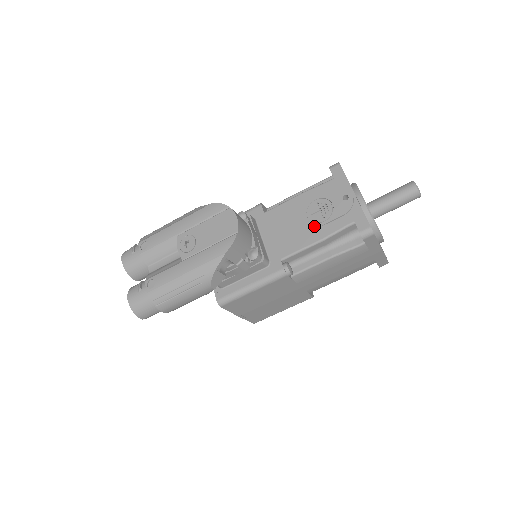
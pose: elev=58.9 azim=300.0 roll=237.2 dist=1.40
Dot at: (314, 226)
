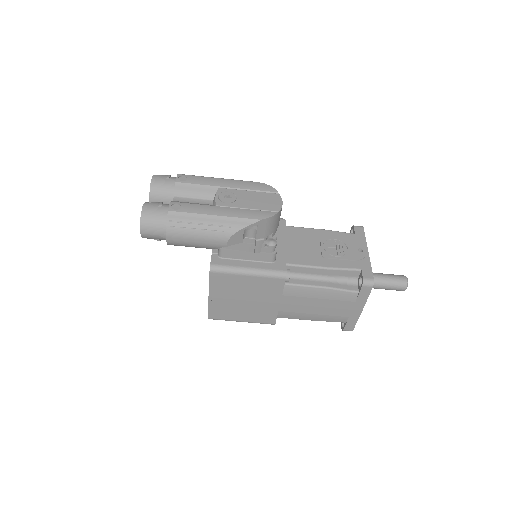
Dot at: (326, 255)
